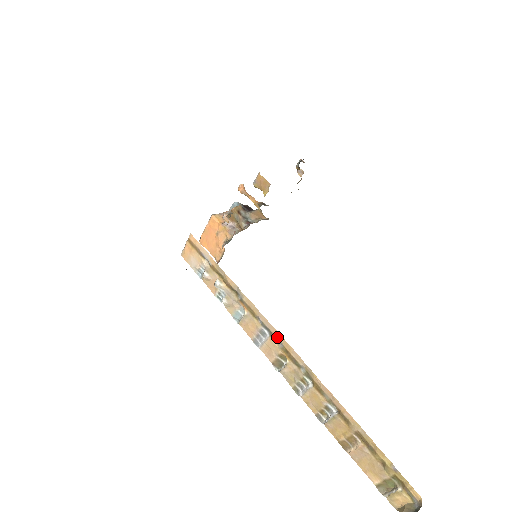
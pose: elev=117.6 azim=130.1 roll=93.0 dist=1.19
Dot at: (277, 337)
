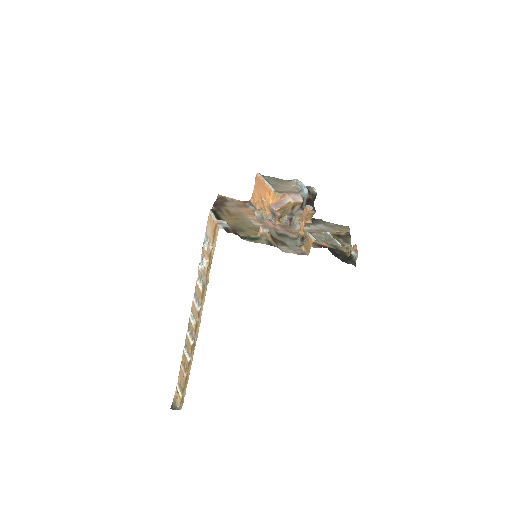
Dot at: (199, 318)
